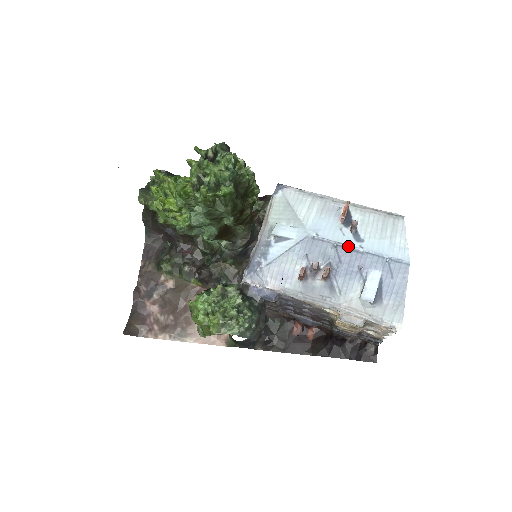
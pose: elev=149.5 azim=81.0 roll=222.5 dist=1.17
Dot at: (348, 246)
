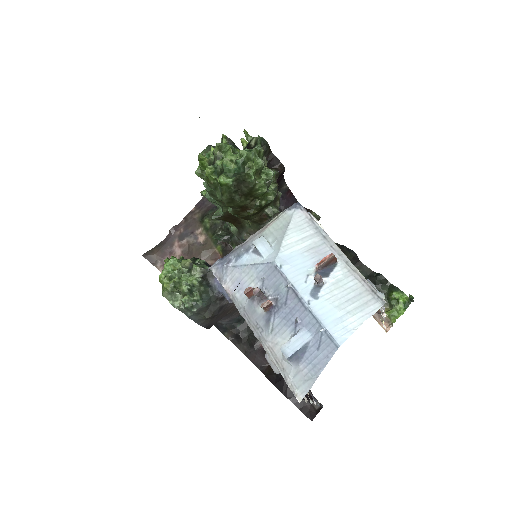
Dot at: (298, 294)
